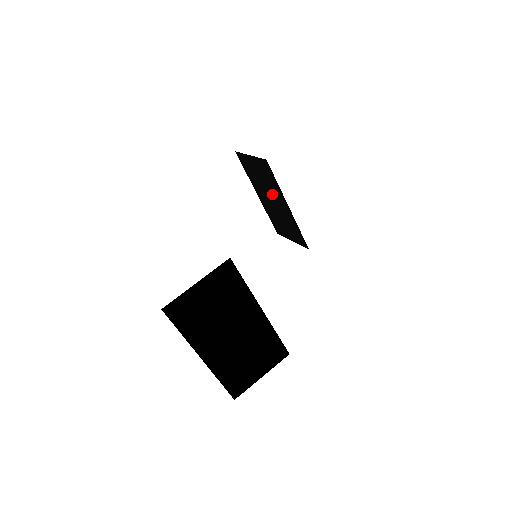
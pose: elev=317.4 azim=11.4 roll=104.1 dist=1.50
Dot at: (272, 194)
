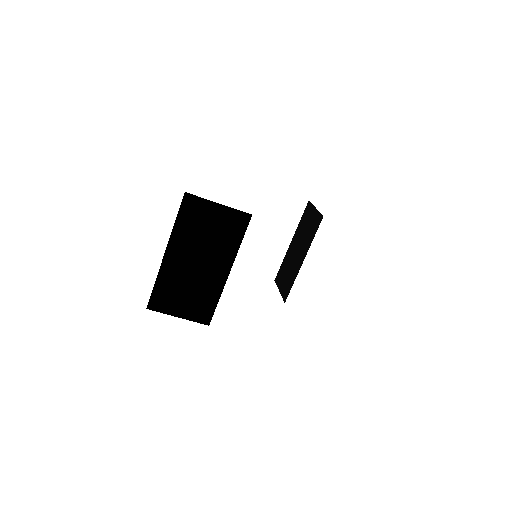
Dot at: (302, 245)
